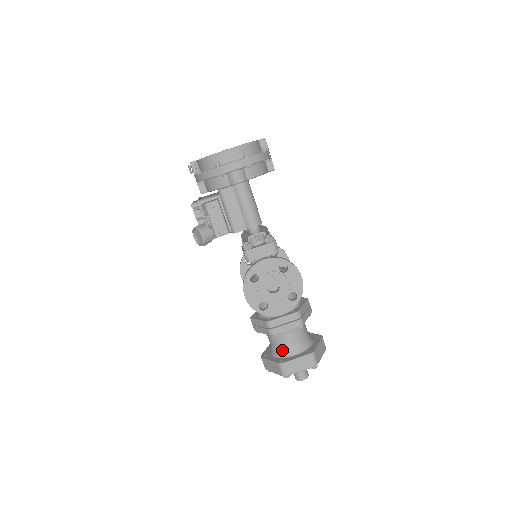
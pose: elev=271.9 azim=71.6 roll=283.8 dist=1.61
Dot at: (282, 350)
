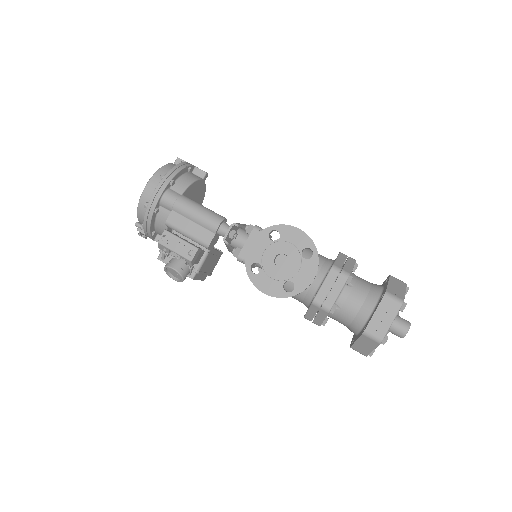
Dot at: (357, 319)
